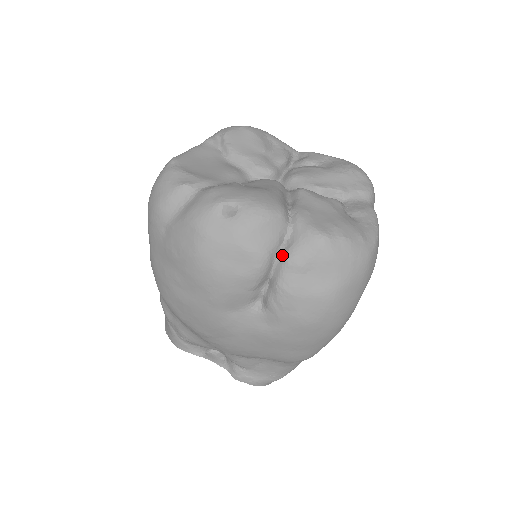
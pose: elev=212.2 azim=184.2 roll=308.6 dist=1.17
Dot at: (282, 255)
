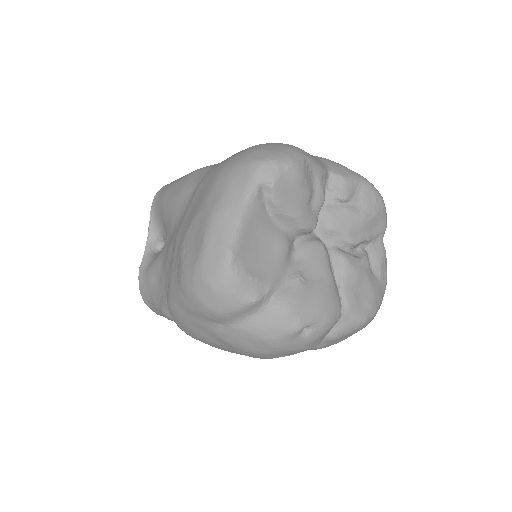
Dot at: (327, 335)
